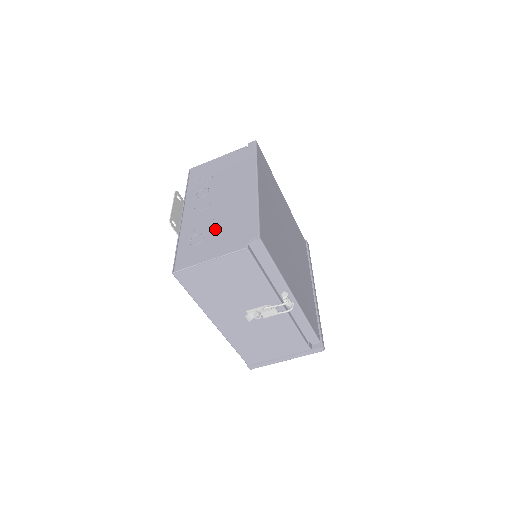
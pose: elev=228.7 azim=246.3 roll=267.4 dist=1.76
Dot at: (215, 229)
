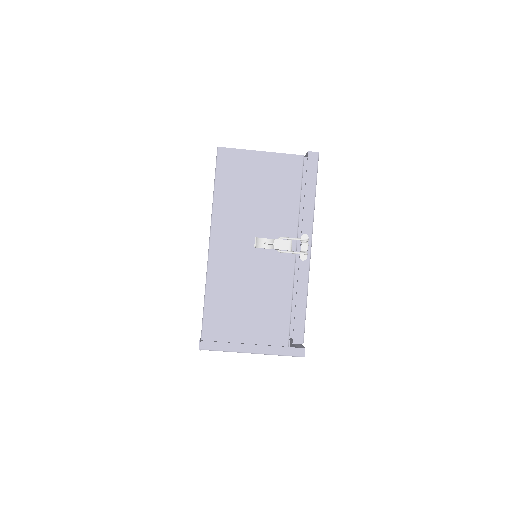
Dot at: occluded
